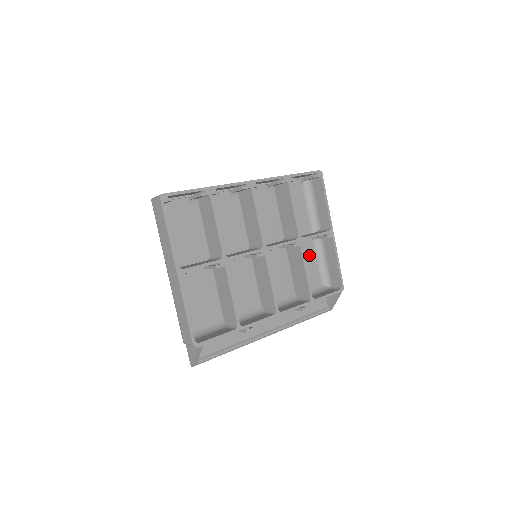
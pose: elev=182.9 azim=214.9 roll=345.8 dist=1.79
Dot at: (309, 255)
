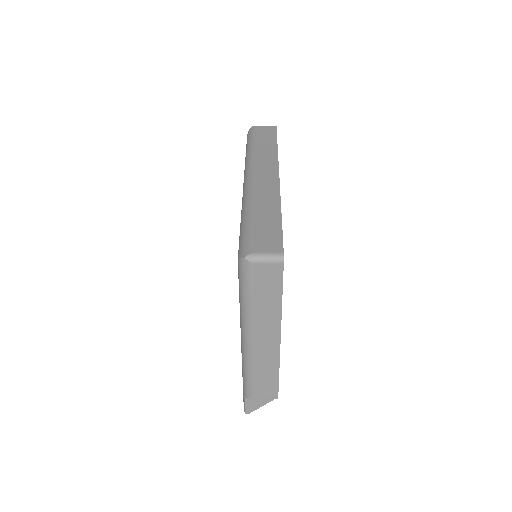
Dot at: occluded
